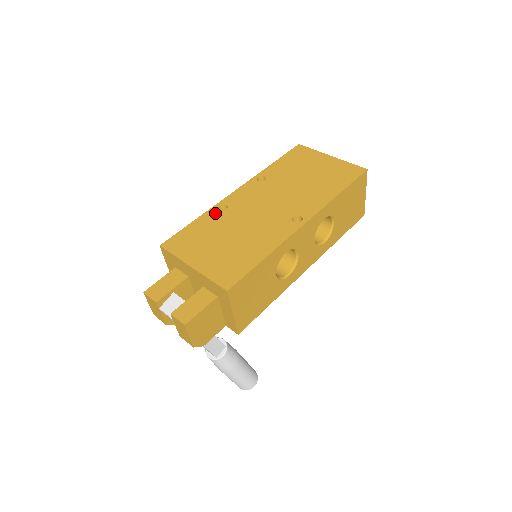
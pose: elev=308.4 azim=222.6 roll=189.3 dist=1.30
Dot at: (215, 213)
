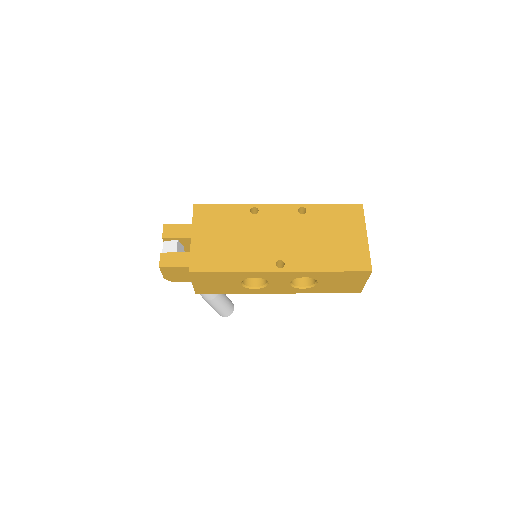
Dot at: (245, 211)
